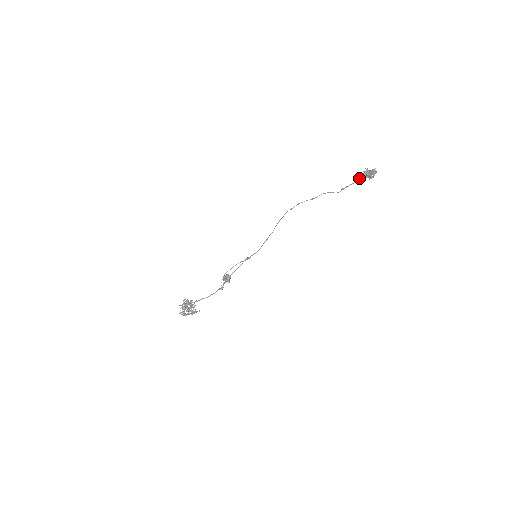
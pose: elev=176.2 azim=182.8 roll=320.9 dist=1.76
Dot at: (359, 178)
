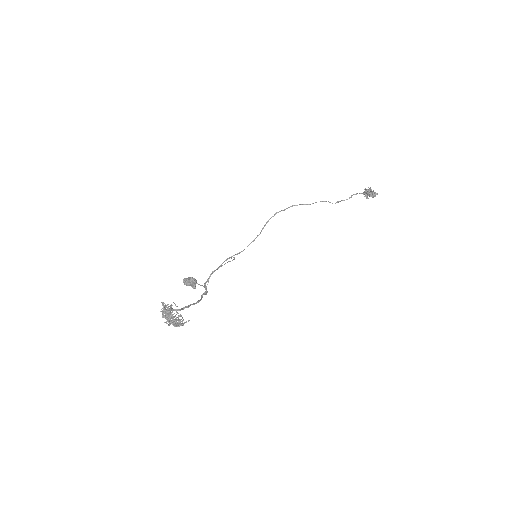
Dot at: (352, 195)
